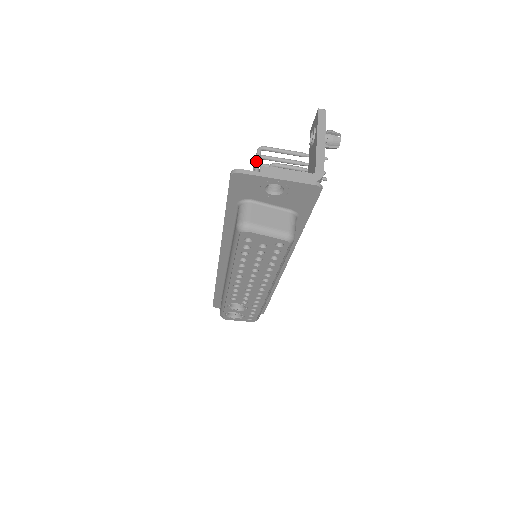
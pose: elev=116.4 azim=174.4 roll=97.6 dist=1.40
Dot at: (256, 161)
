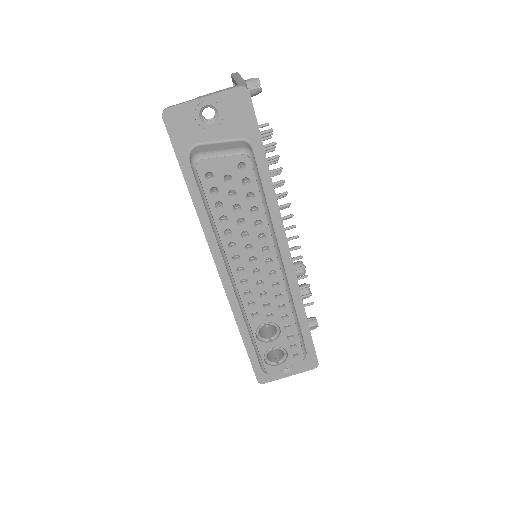
Dot at: occluded
